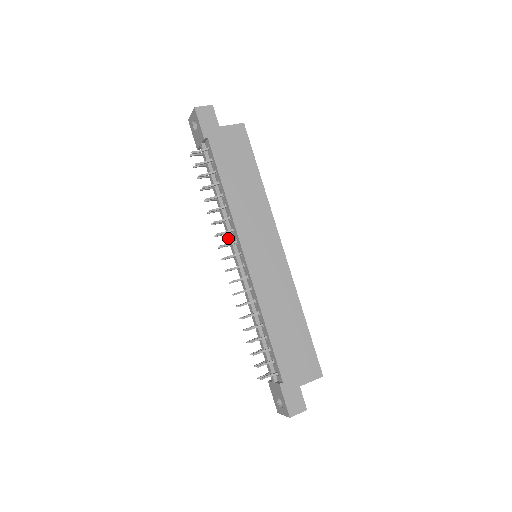
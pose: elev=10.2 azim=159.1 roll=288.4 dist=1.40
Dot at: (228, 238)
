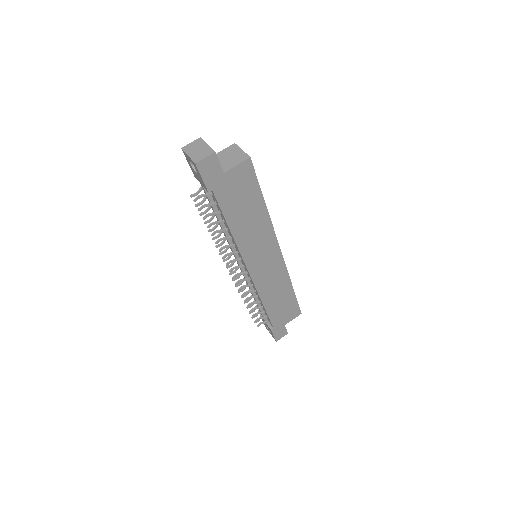
Dot at: (232, 251)
